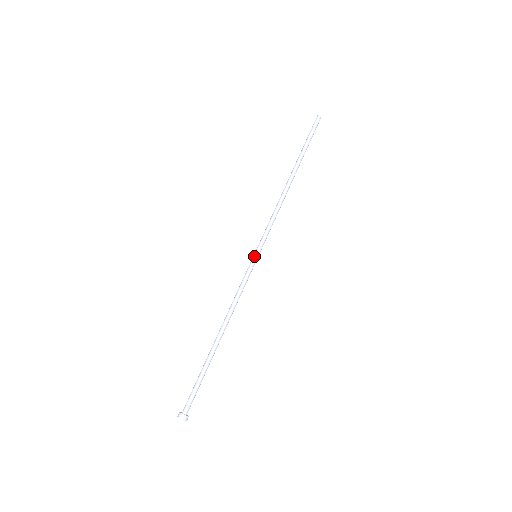
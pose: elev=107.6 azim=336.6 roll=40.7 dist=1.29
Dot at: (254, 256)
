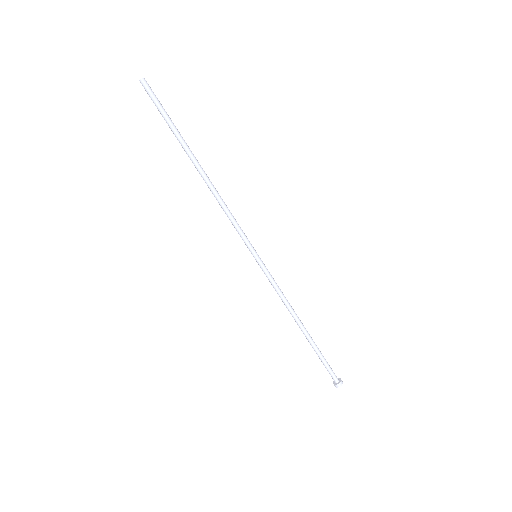
Dot at: (255, 259)
